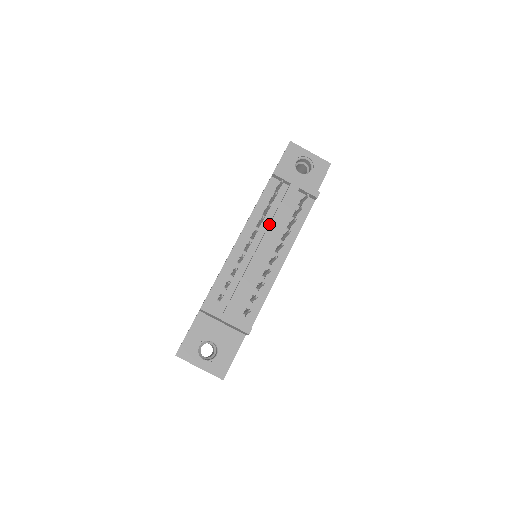
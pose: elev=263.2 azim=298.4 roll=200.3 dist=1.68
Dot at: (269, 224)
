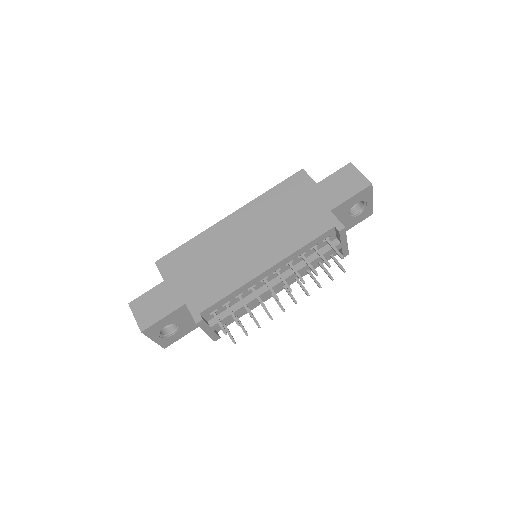
Dot at: (297, 270)
